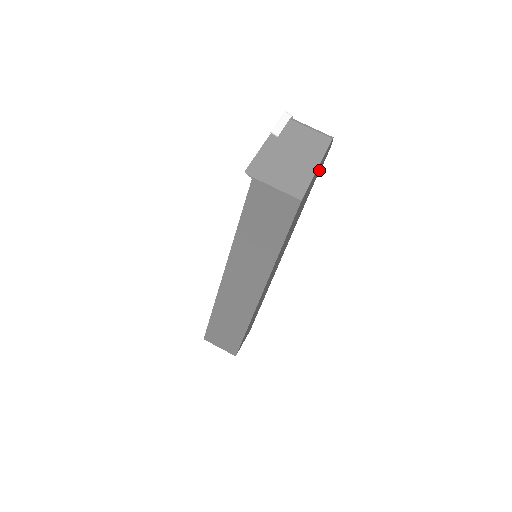
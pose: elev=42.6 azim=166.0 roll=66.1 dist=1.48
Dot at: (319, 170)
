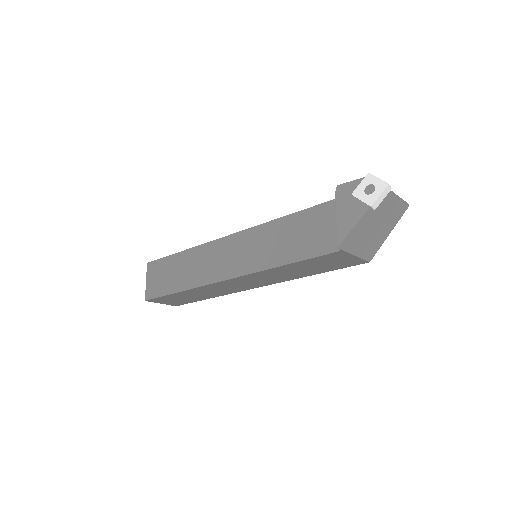
Dot at: occluded
